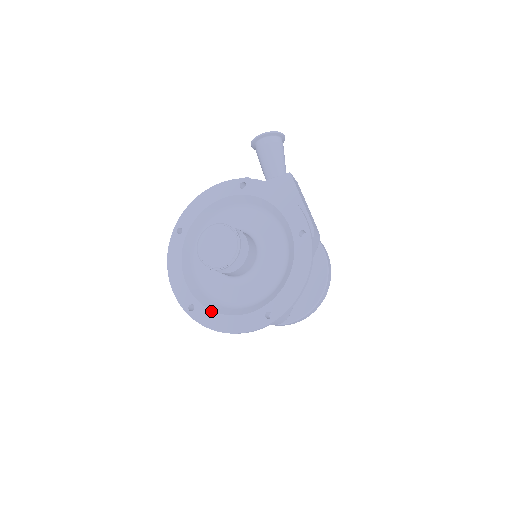
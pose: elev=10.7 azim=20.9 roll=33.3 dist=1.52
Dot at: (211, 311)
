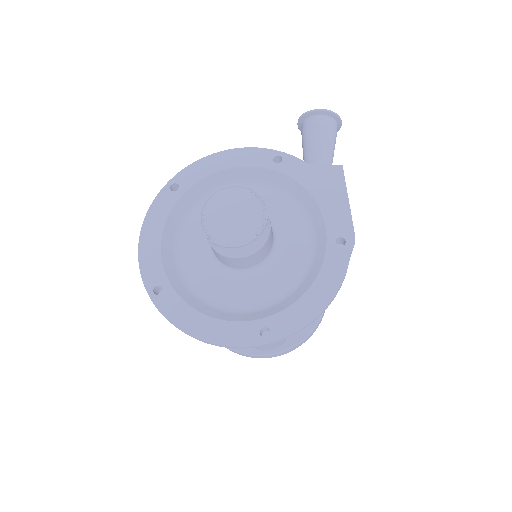
Dot at: (185, 303)
